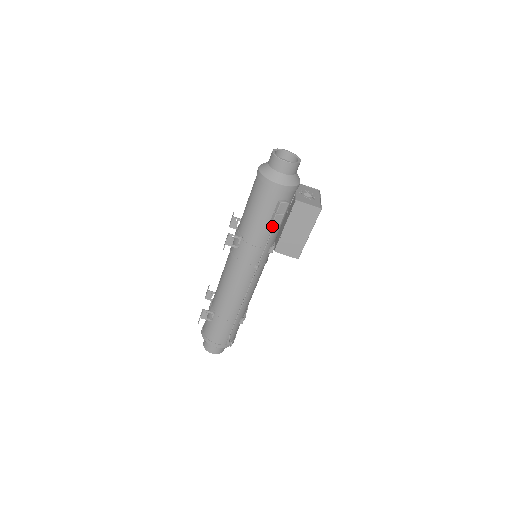
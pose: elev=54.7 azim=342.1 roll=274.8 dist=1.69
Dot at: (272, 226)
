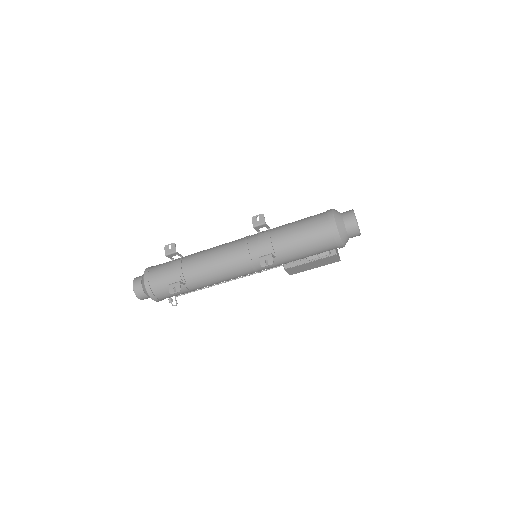
Dot at: (303, 258)
